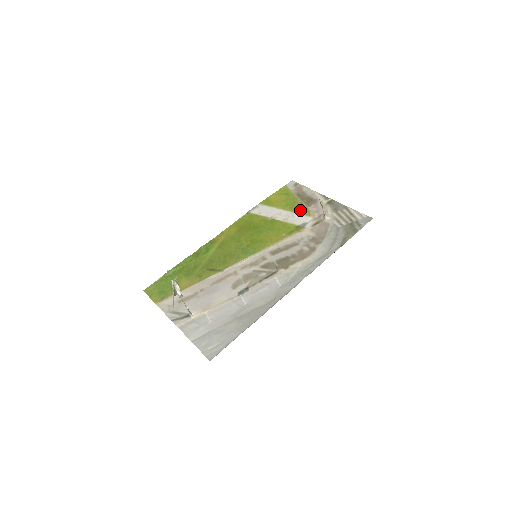
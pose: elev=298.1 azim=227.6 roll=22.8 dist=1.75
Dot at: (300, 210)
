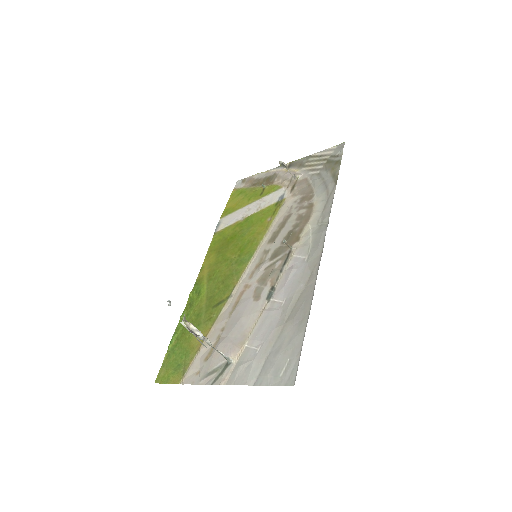
Dot at: (266, 192)
